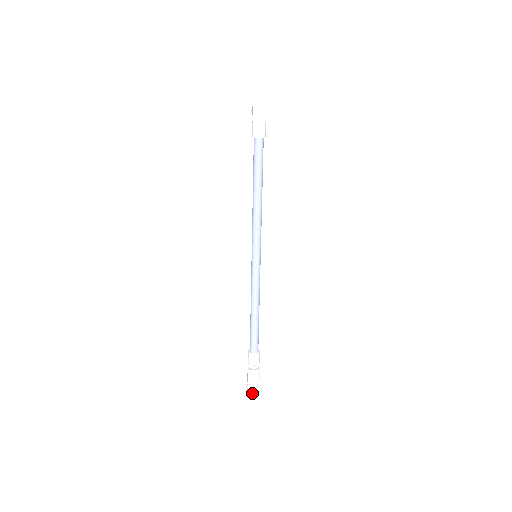
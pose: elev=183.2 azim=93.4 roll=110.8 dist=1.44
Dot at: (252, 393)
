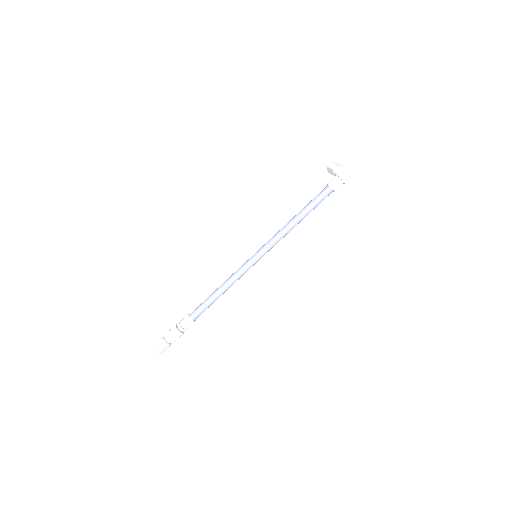
Dot at: (163, 348)
